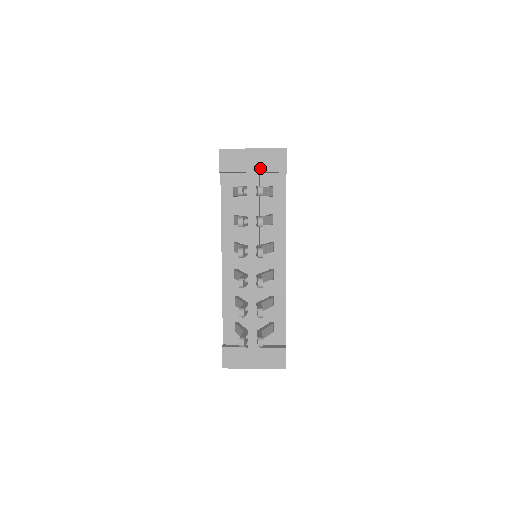
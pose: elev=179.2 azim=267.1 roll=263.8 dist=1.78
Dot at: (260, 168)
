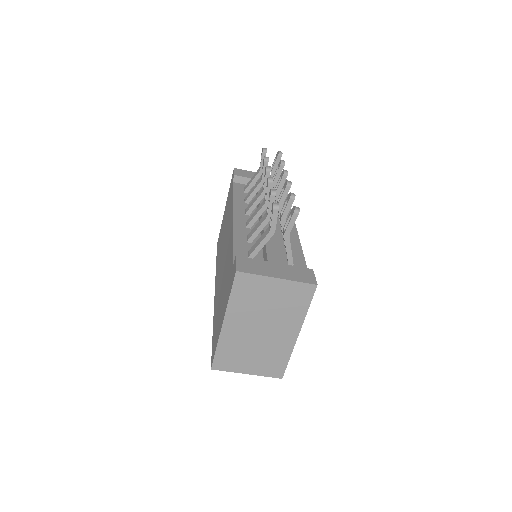
Dot at: occluded
